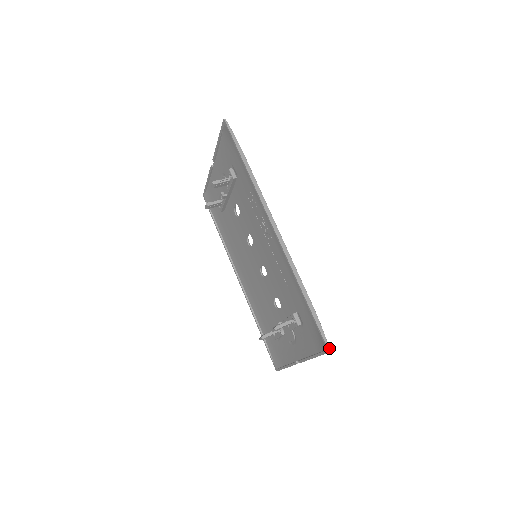
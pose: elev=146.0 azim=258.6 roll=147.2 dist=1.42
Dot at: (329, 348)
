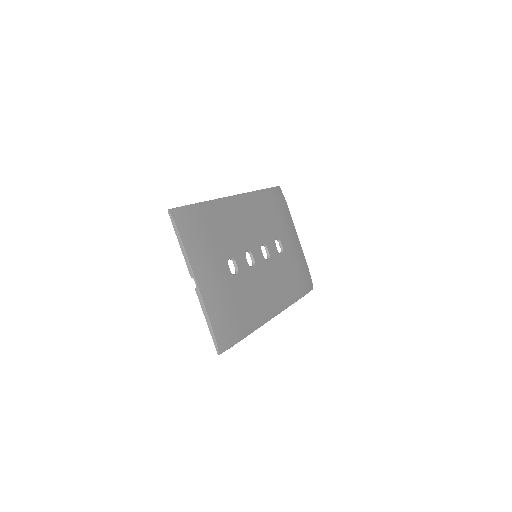
Dot at: occluded
